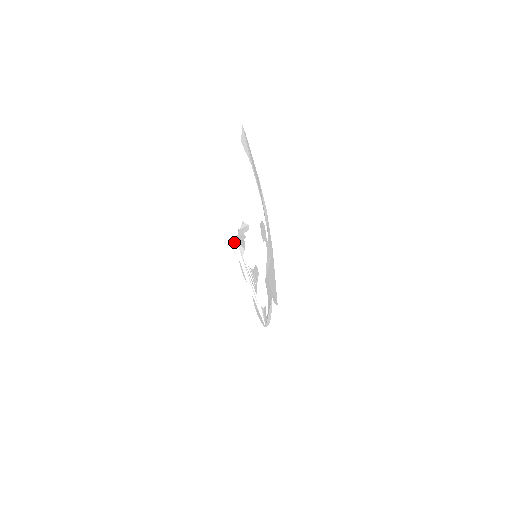
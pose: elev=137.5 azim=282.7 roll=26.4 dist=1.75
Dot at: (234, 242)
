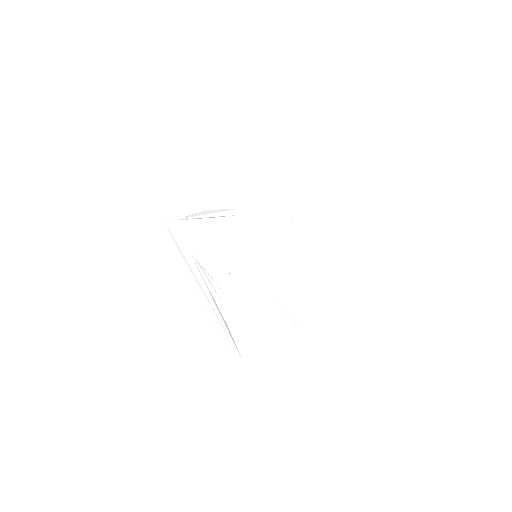
Dot at: (170, 224)
